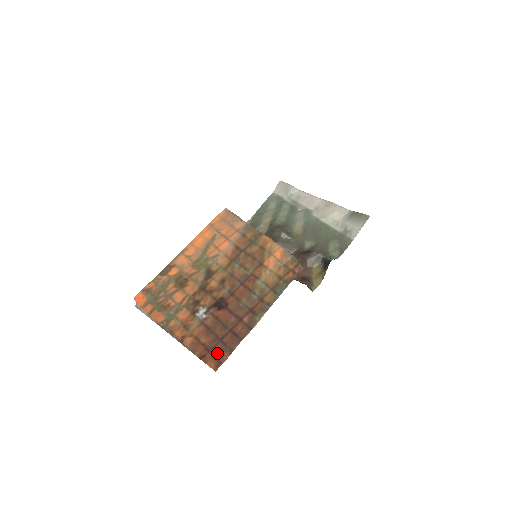
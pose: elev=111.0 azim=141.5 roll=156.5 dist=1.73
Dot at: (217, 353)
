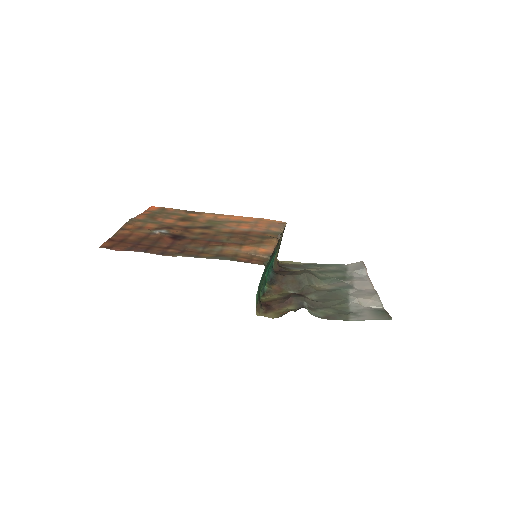
Dot at: (121, 245)
